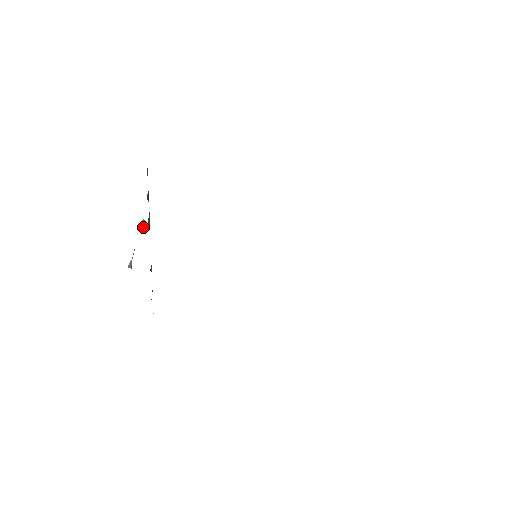
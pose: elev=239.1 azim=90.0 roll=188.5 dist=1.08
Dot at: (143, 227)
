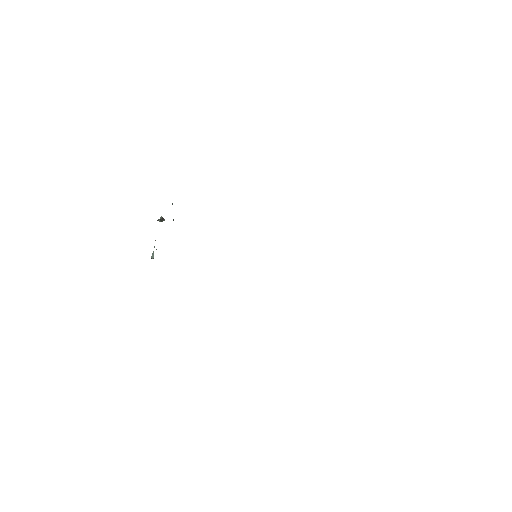
Dot at: occluded
